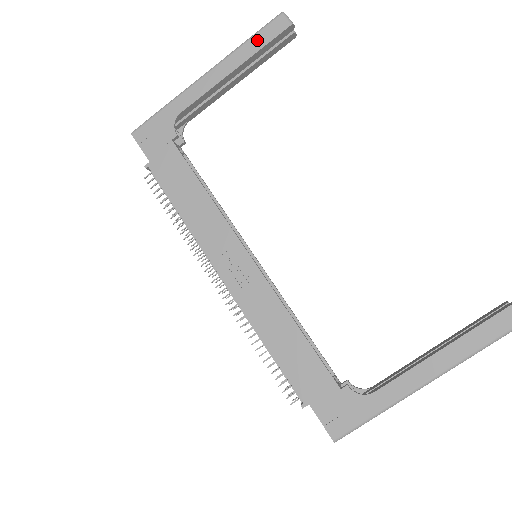
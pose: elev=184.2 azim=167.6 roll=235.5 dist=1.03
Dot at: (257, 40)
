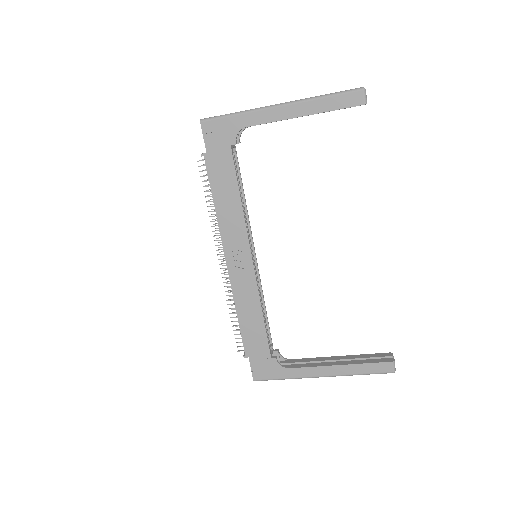
Dot at: (333, 101)
